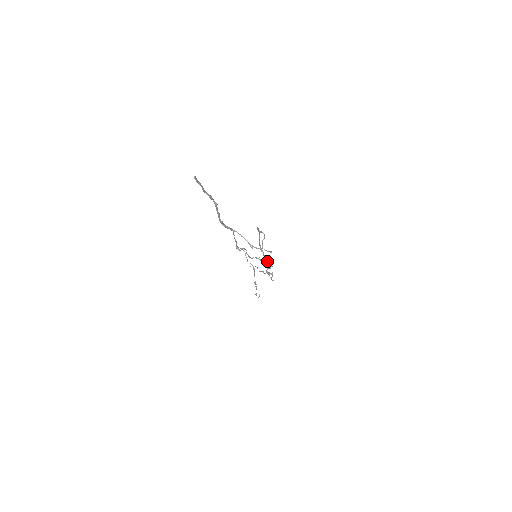
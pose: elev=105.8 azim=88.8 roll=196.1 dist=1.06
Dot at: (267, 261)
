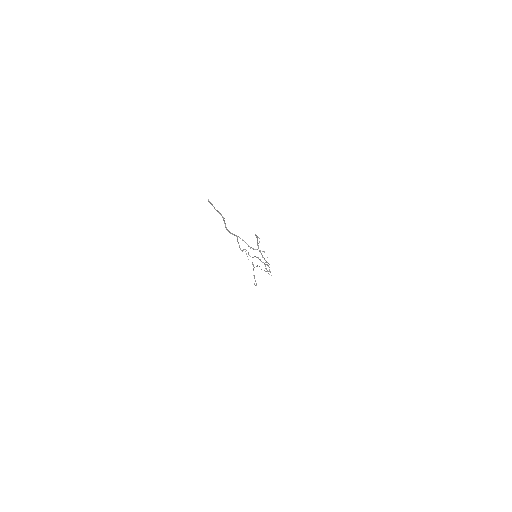
Dot at: (265, 260)
